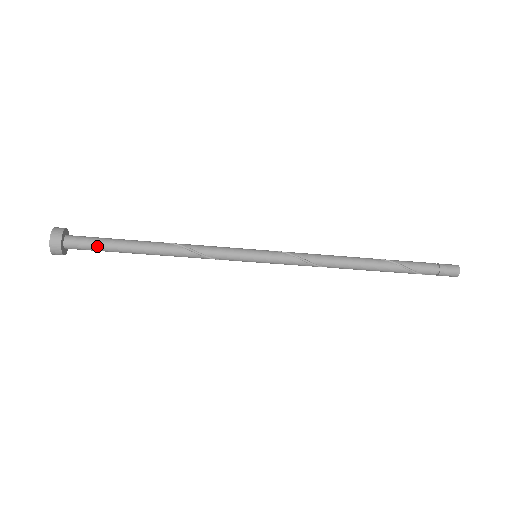
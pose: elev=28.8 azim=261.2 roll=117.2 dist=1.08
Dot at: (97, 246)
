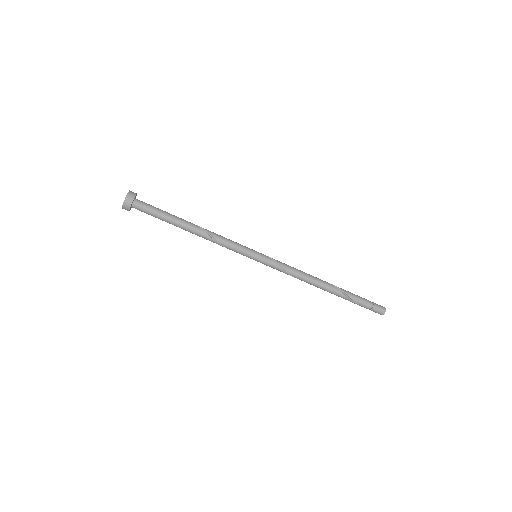
Dot at: (153, 215)
